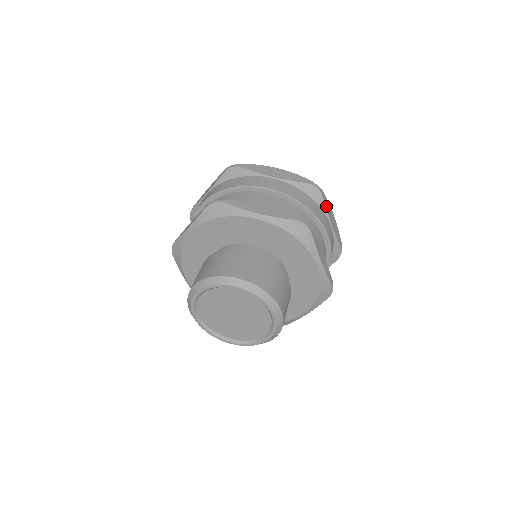
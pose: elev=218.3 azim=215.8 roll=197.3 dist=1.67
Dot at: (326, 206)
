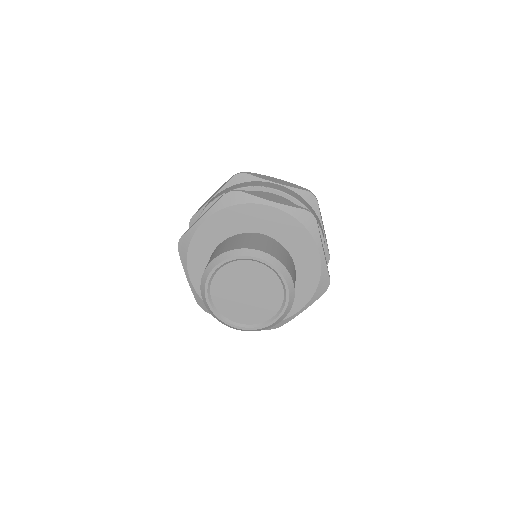
Dot at: (259, 177)
